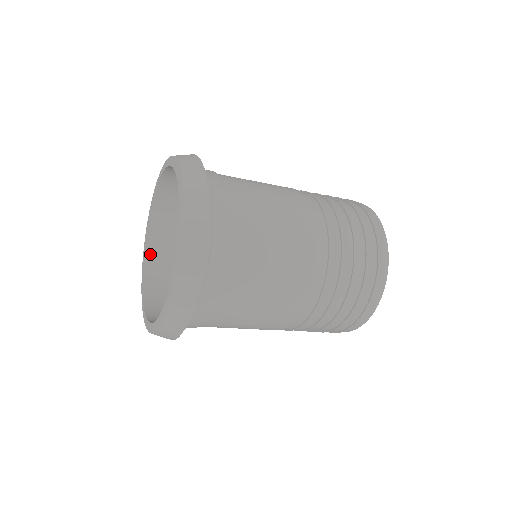
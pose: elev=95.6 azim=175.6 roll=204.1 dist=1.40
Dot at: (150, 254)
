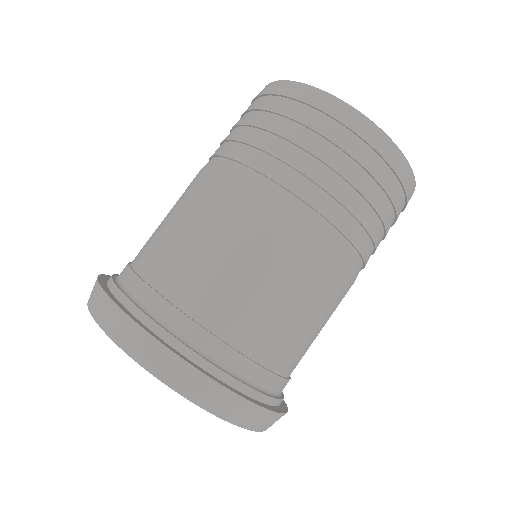
Dot at: occluded
